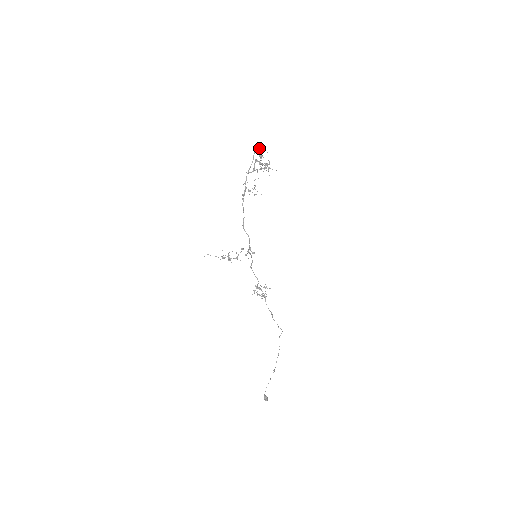
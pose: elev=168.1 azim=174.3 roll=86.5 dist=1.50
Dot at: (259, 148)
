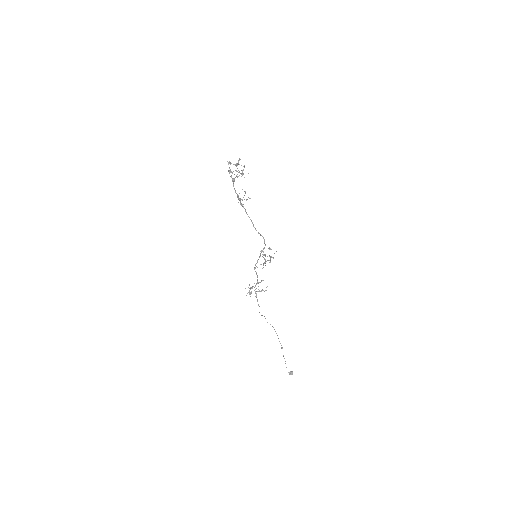
Dot at: occluded
